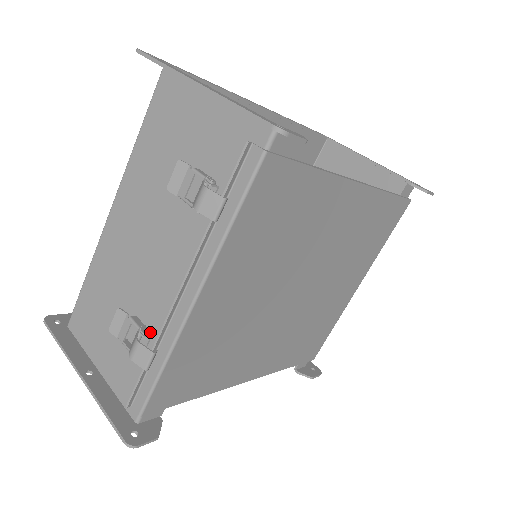
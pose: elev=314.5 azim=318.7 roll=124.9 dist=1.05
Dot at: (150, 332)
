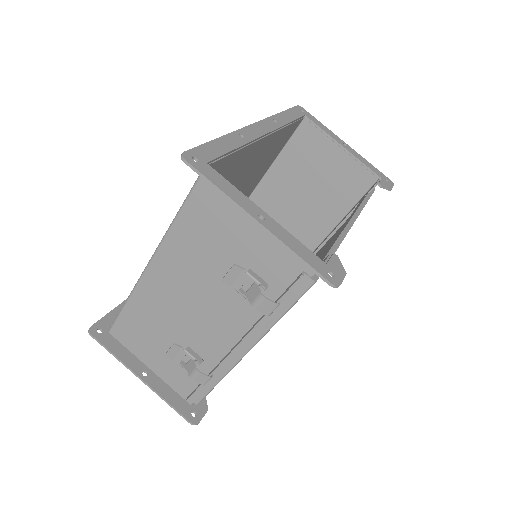
Dot at: (202, 358)
